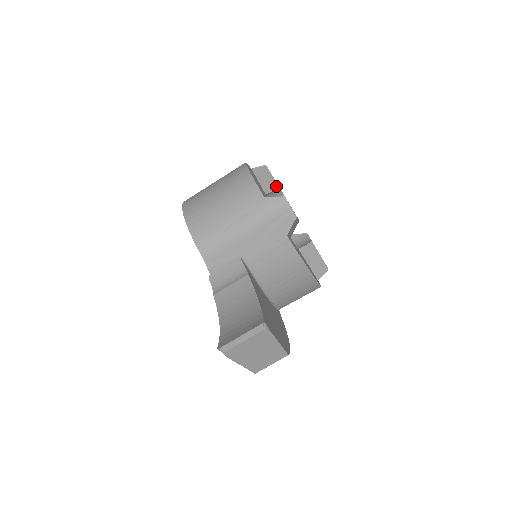
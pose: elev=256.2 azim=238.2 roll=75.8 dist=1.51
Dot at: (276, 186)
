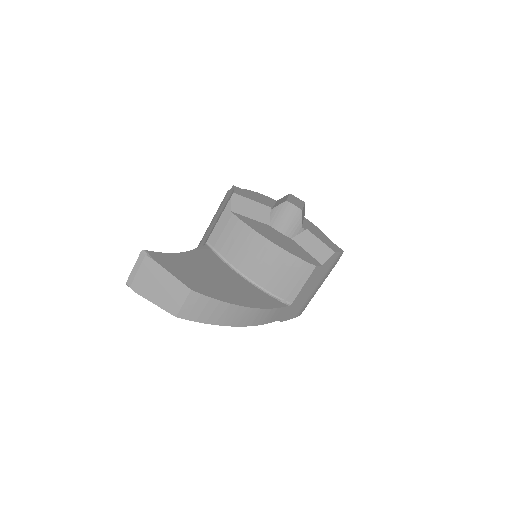
Dot at: (284, 201)
